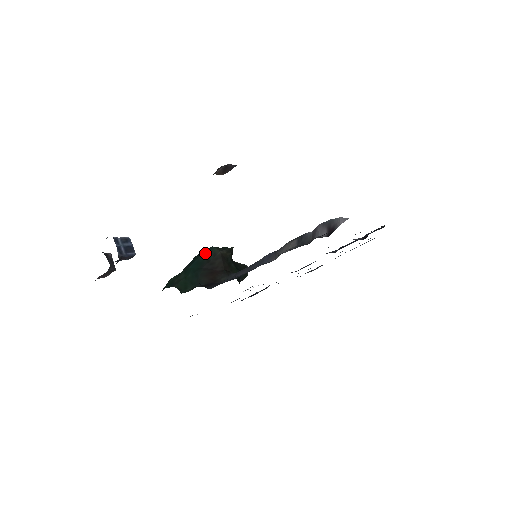
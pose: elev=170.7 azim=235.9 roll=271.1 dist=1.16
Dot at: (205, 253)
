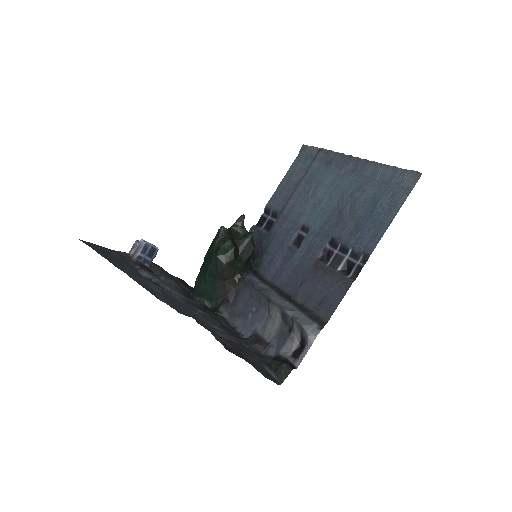
Dot at: (213, 263)
